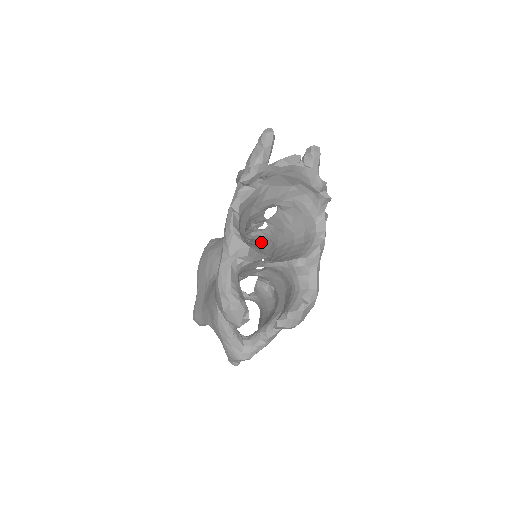
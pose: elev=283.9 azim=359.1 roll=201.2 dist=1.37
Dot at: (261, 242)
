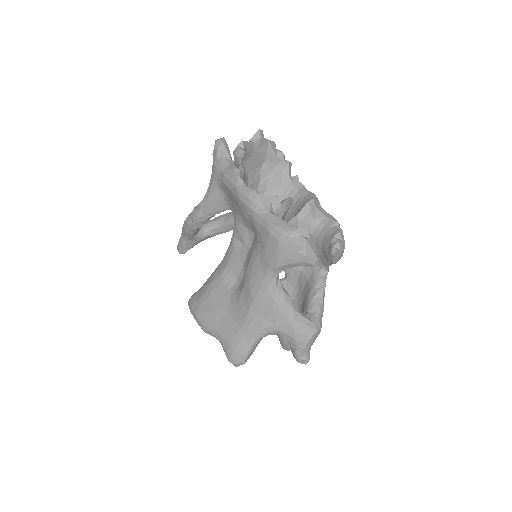
Dot at: occluded
